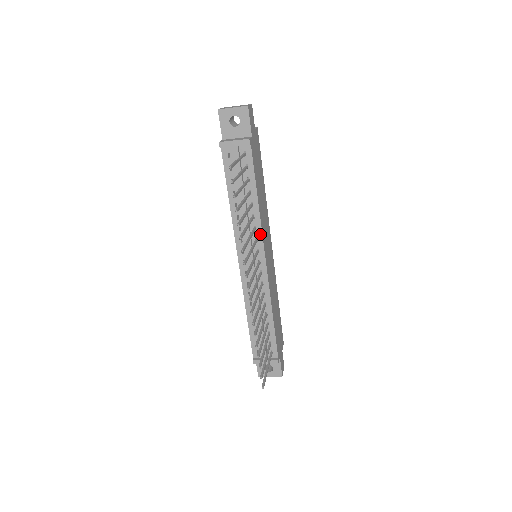
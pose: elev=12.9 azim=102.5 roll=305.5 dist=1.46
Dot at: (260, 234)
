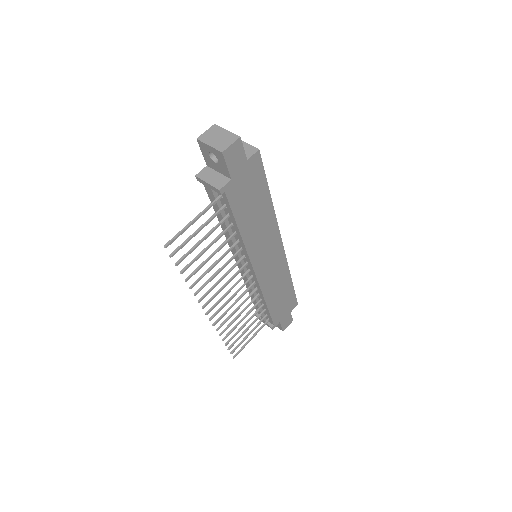
Dot at: (247, 255)
